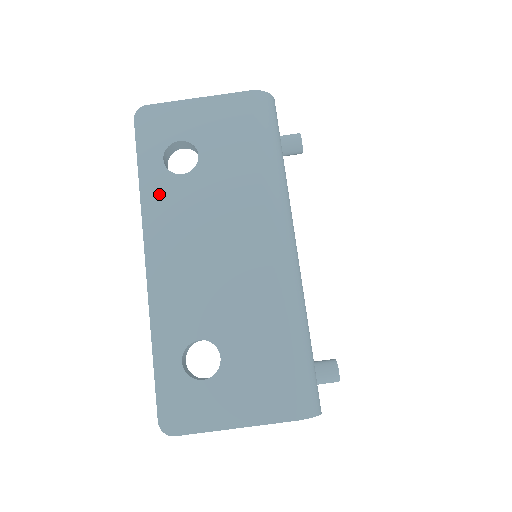
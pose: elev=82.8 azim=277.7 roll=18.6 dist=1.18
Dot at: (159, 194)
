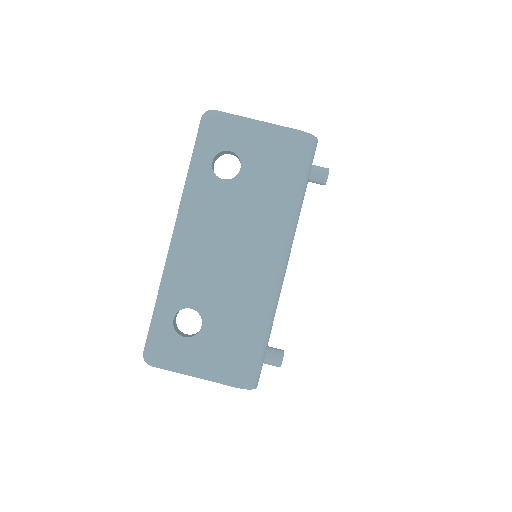
Dot at: (200, 188)
